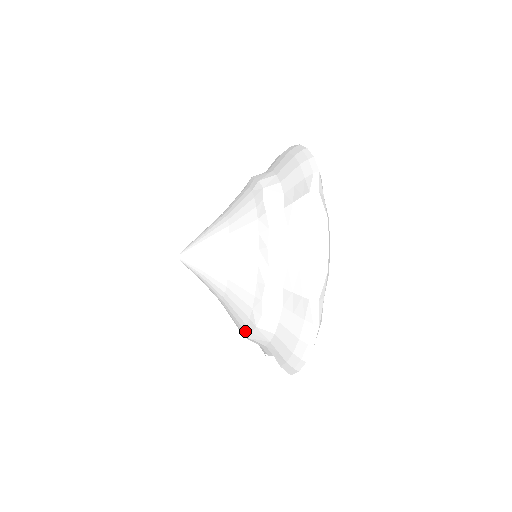
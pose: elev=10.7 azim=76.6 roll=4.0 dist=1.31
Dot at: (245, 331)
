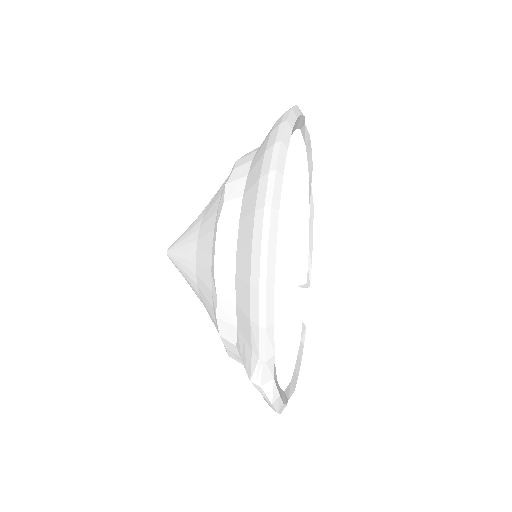
Dot at: occluded
